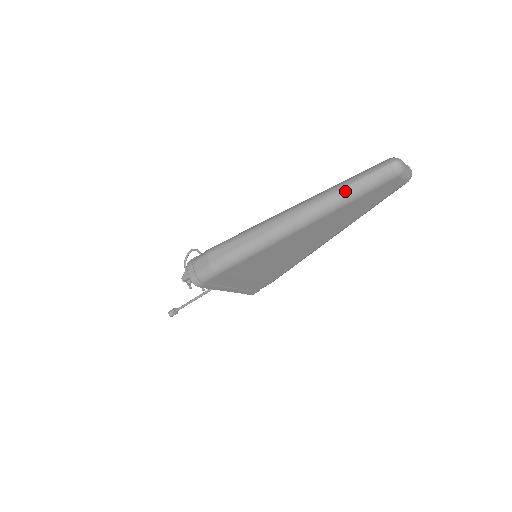
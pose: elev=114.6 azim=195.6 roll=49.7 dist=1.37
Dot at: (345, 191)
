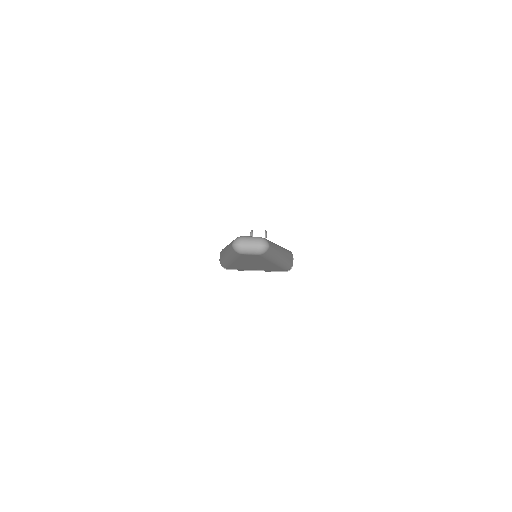
Dot at: (228, 251)
